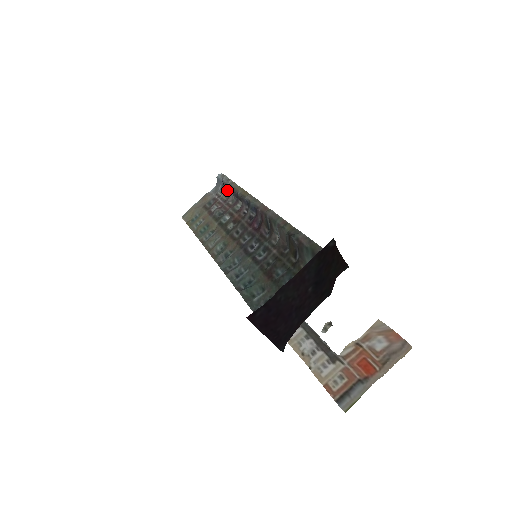
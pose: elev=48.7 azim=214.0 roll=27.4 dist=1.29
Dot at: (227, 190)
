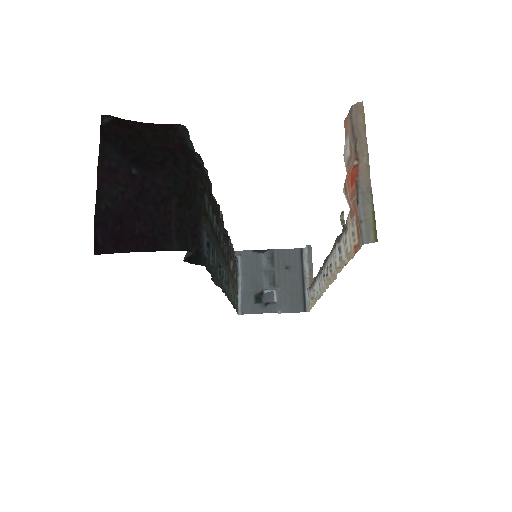
Dot at: occluded
